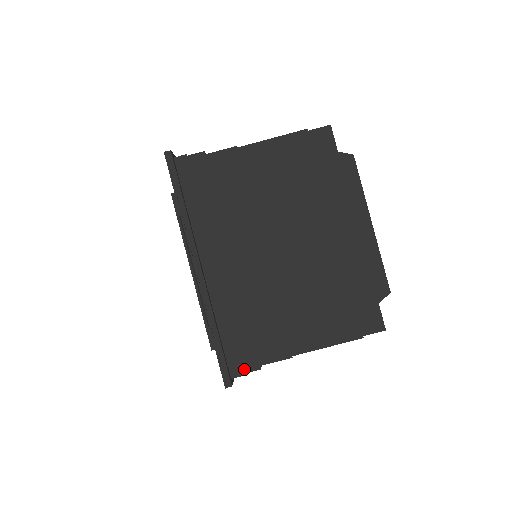
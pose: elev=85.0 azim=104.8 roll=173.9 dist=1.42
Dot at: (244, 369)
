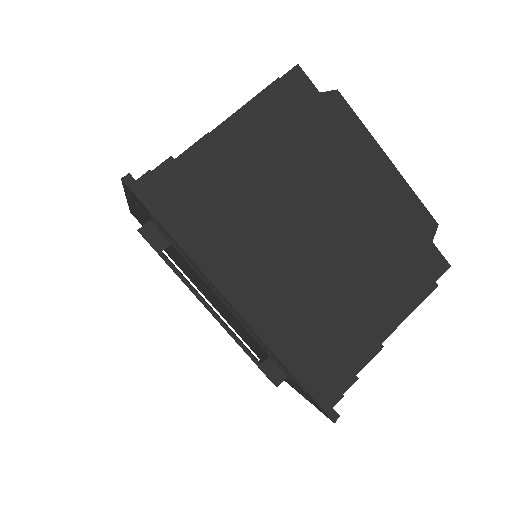
Dot at: (341, 389)
